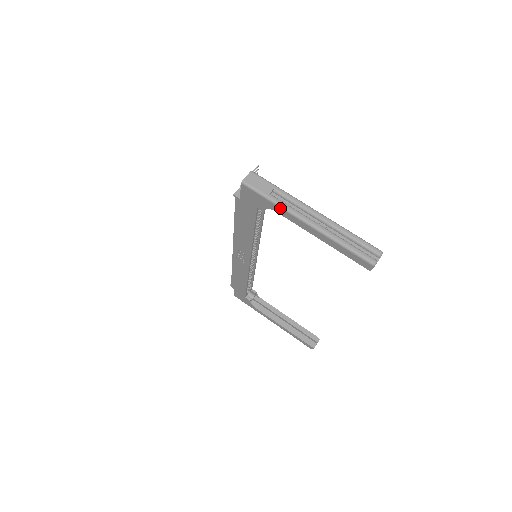
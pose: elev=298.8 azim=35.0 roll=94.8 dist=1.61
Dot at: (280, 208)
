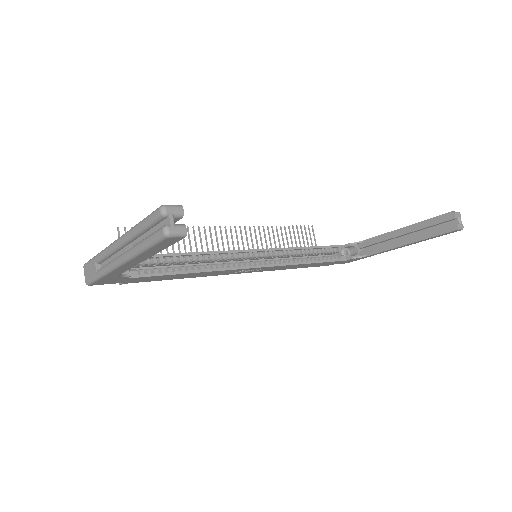
Dot at: (108, 274)
